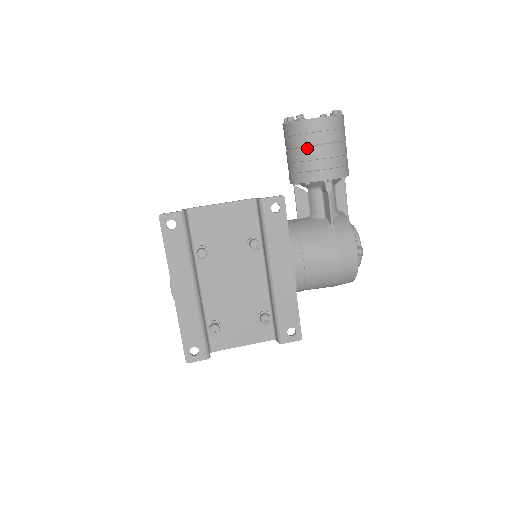
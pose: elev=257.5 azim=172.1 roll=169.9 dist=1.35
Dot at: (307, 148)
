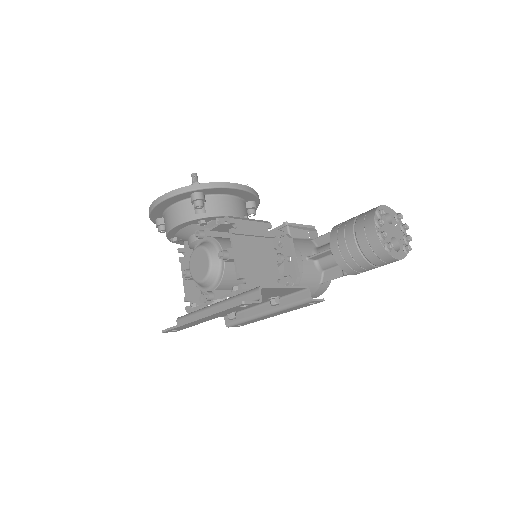
Dot at: (368, 262)
